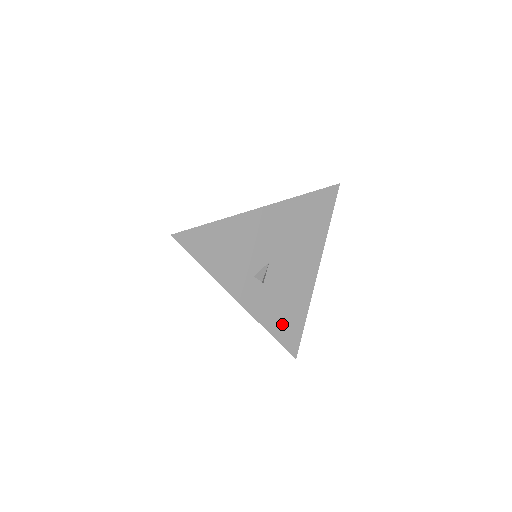
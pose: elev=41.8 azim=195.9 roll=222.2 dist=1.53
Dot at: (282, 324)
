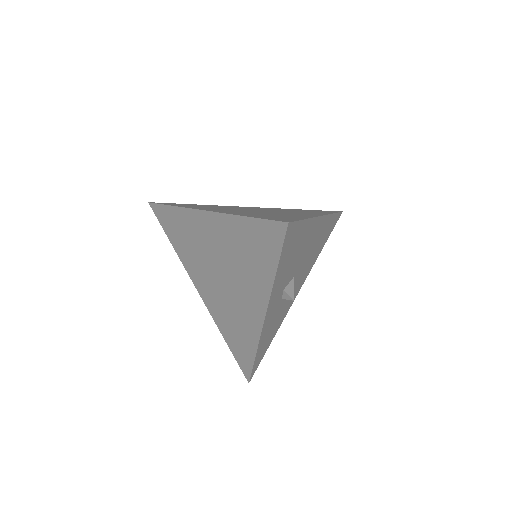
Dot at: (264, 345)
